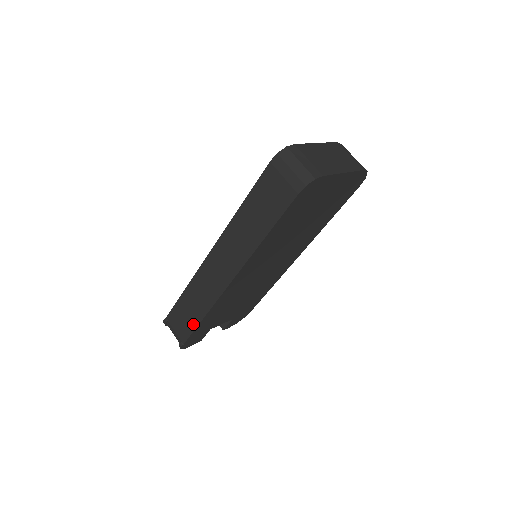
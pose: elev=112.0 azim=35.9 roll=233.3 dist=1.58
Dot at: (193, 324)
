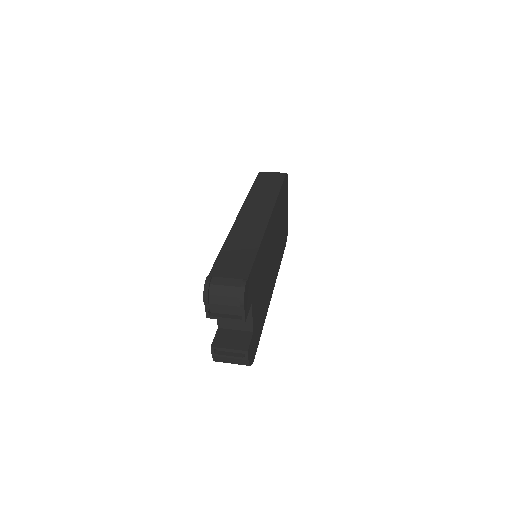
Dot at: (250, 258)
